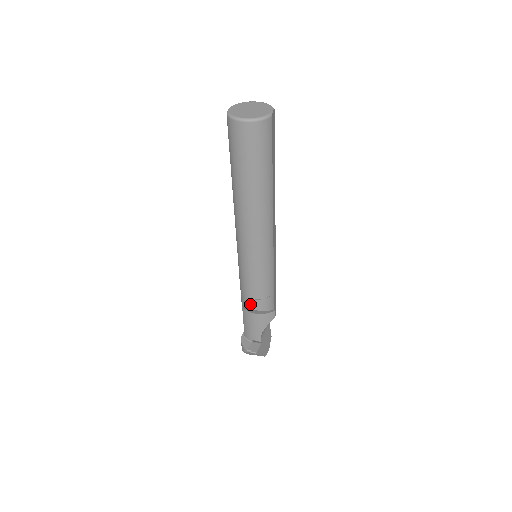
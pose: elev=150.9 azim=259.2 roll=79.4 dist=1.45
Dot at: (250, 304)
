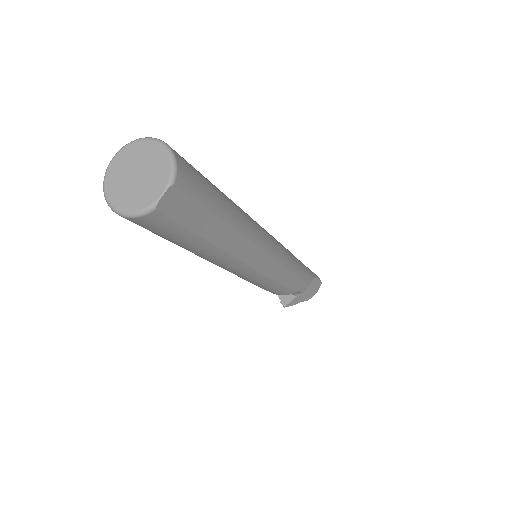
Dot at: occluded
